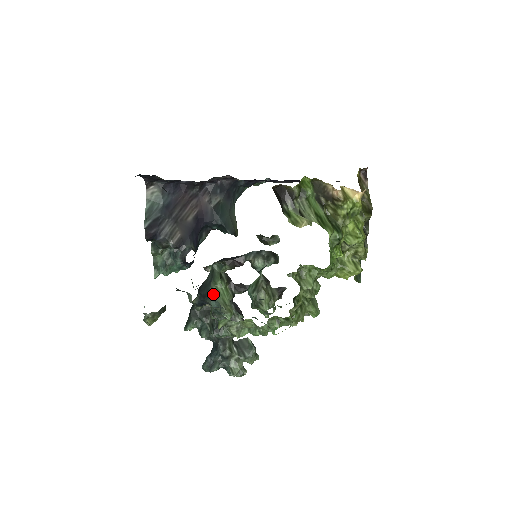
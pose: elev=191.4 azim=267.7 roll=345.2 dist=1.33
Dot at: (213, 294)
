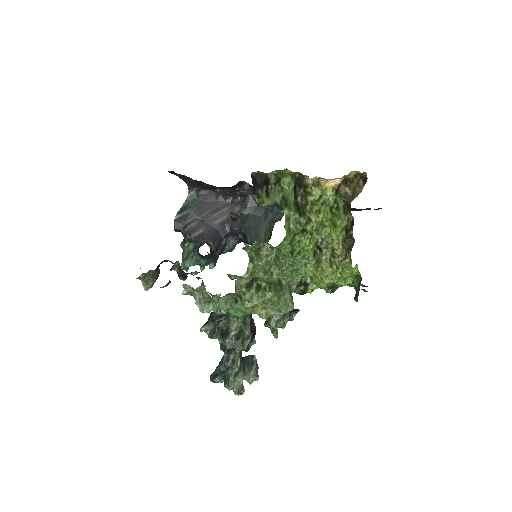
Dot at: occluded
